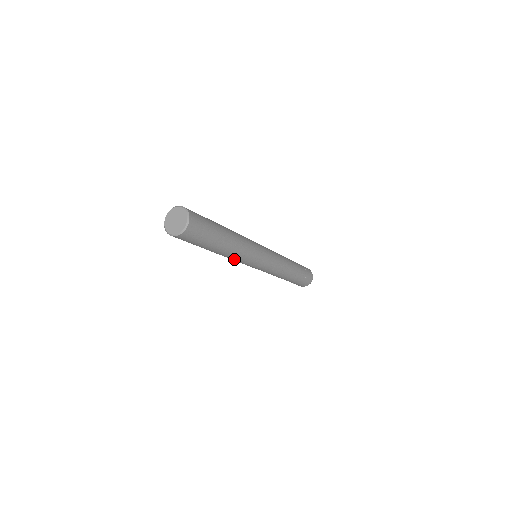
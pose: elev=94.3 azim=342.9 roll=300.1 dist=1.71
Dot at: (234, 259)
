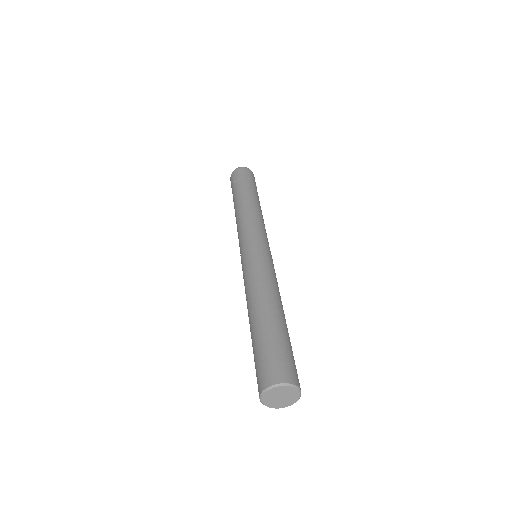
Dot at: occluded
